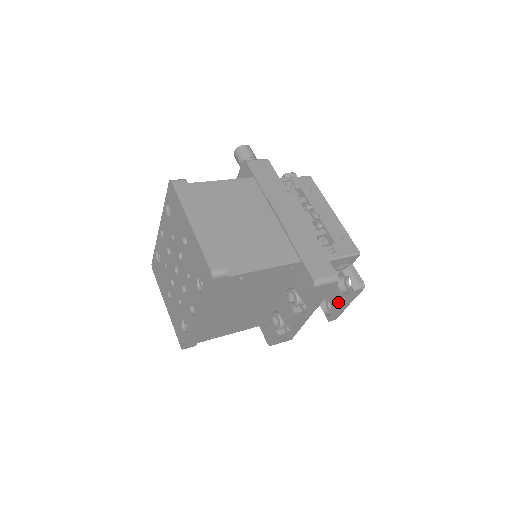
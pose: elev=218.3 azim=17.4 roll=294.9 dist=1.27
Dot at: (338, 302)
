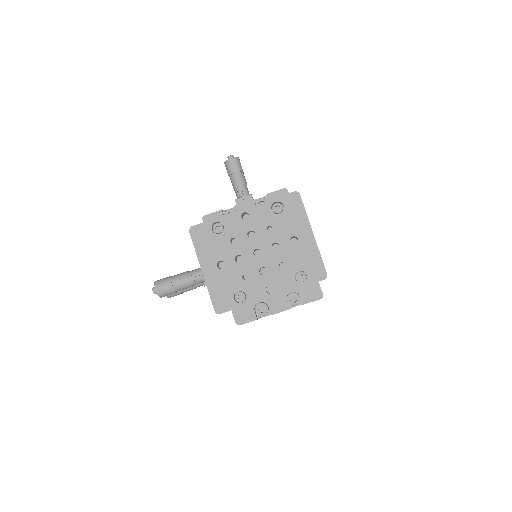
Dot at: occluded
